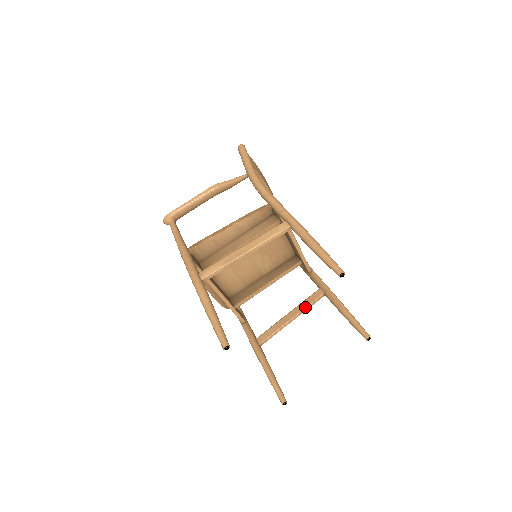
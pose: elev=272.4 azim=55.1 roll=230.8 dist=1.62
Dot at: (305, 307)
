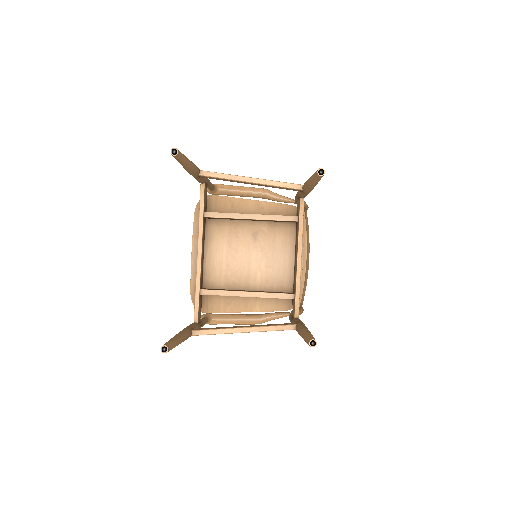
Dot at: (267, 325)
